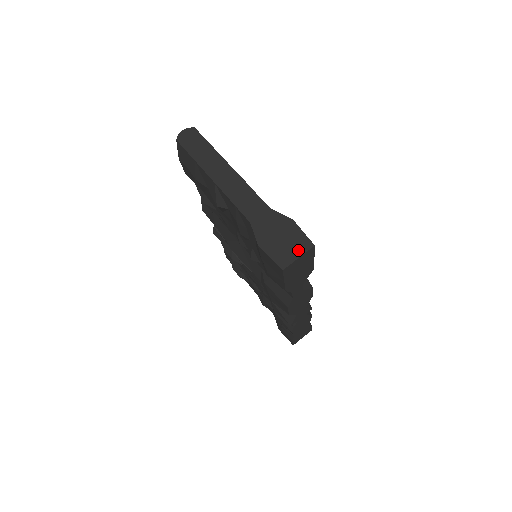
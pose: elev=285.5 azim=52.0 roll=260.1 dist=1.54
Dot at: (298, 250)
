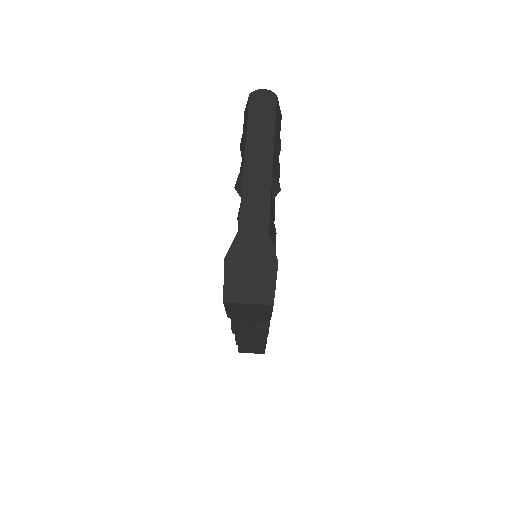
Dot at: (255, 296)
